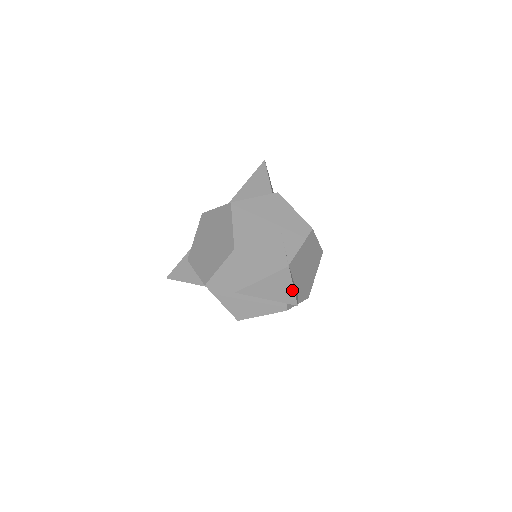
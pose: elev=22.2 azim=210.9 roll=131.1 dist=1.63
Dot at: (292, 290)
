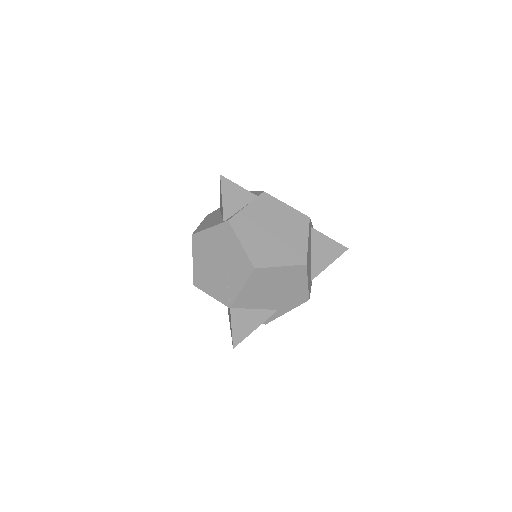
Dot at: (231, 332)
